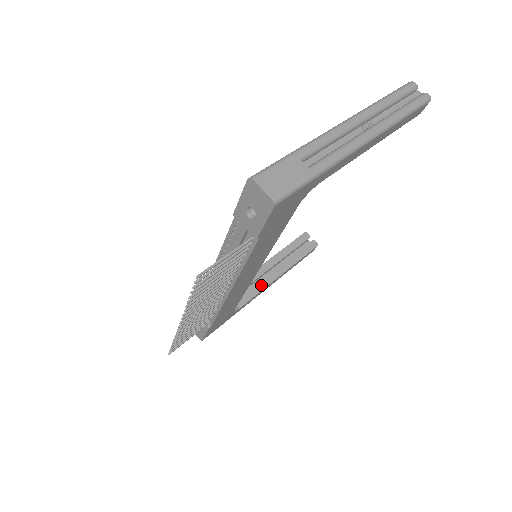
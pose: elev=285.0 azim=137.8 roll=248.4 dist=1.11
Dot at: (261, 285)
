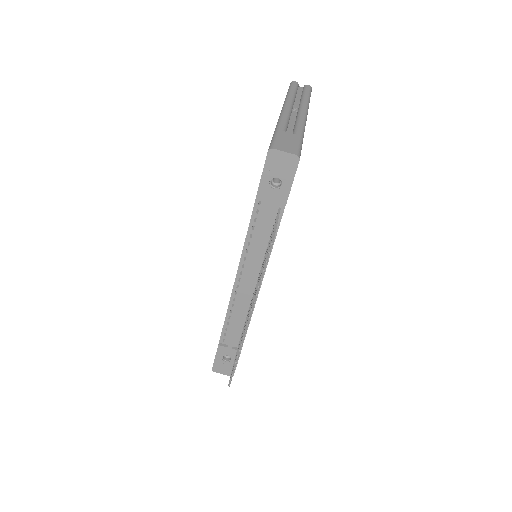
Dot at: occluded
